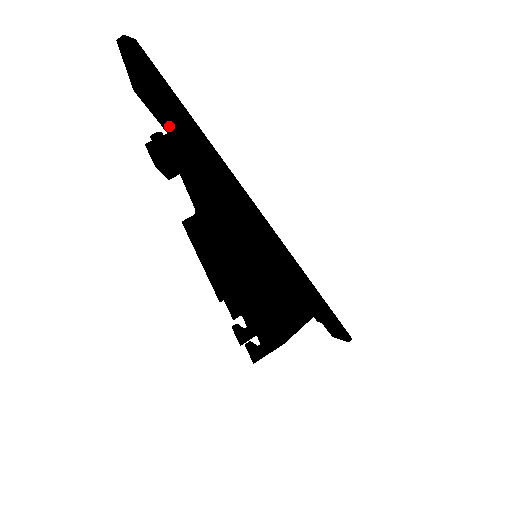
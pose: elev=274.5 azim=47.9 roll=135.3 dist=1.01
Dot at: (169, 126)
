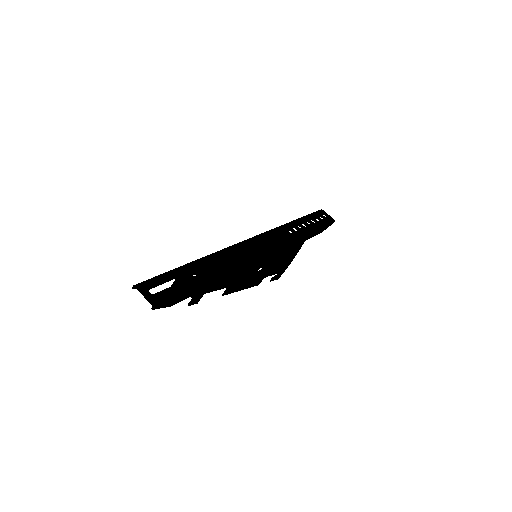
Dot at: (186, 298)
